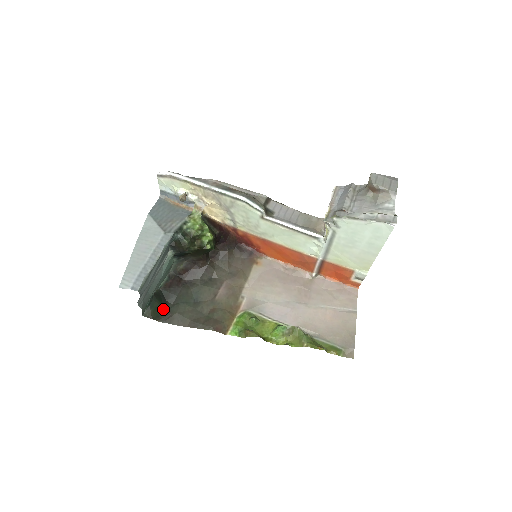
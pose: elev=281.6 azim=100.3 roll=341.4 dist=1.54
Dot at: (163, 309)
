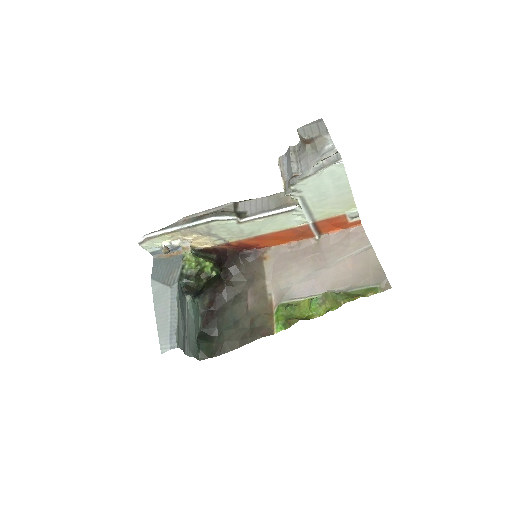
Dot at: (212, 345)
